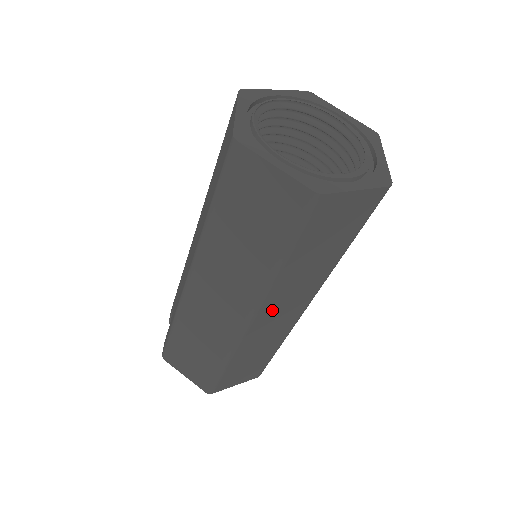
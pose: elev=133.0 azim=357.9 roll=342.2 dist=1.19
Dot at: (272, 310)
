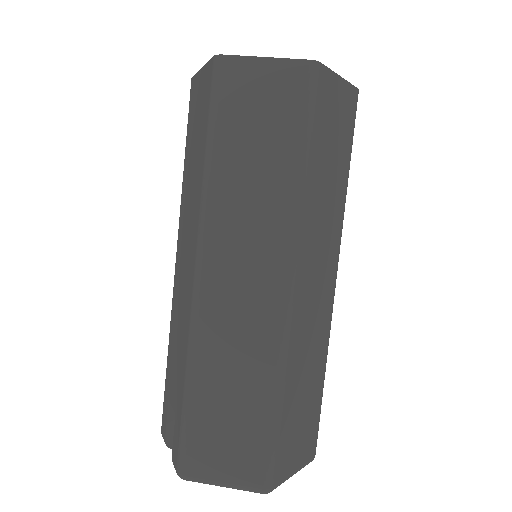
Dot at: (309, 269)
